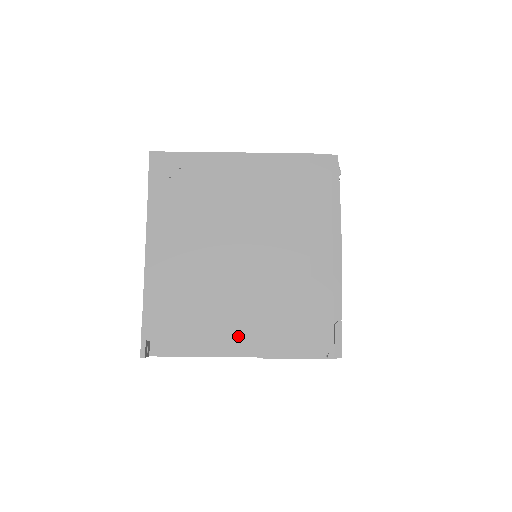
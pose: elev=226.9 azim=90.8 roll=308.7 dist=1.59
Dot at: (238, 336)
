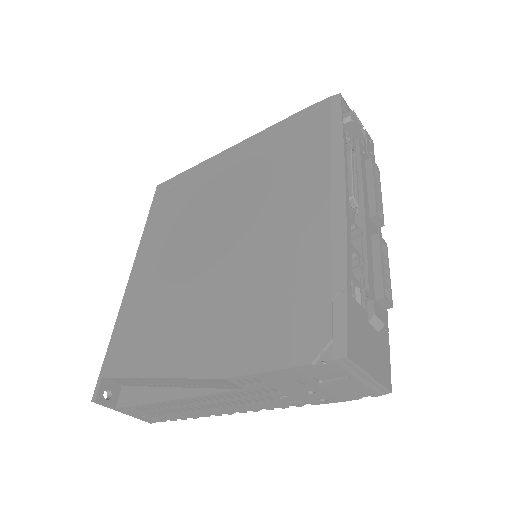
Dot at: (195, 351)
